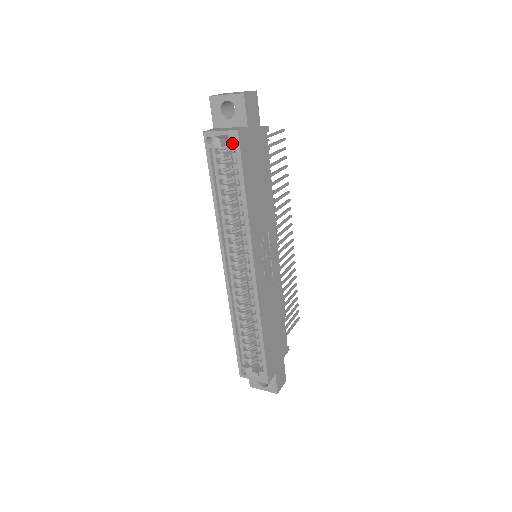
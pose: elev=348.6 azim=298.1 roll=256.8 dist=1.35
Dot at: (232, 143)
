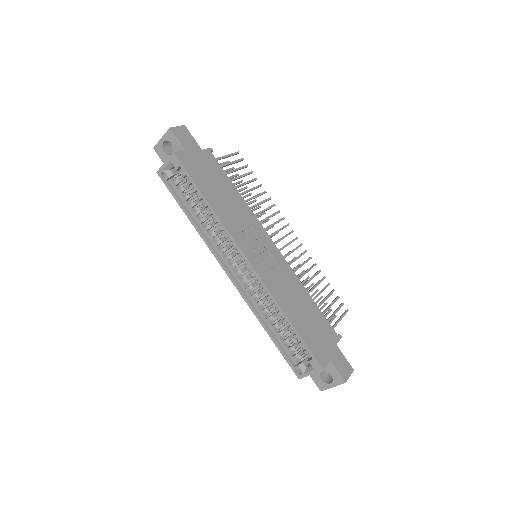
Dot at: (176, 165)
